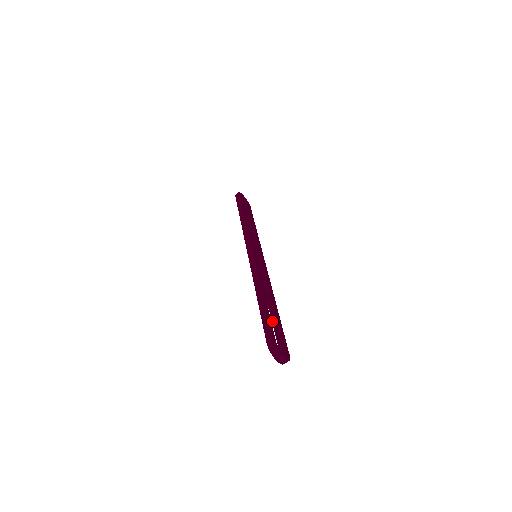
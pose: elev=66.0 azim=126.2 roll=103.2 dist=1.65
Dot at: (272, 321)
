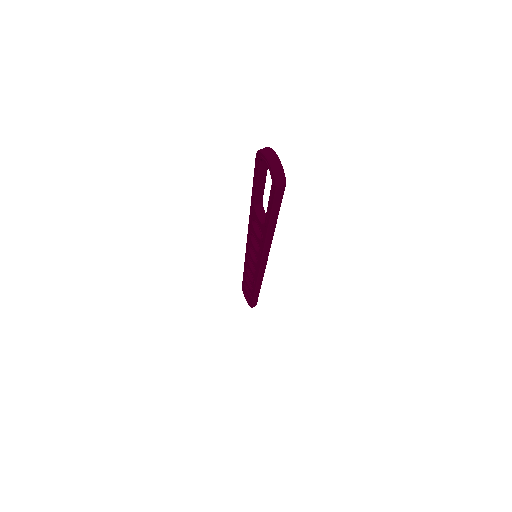
Dot at: (266, 214)
